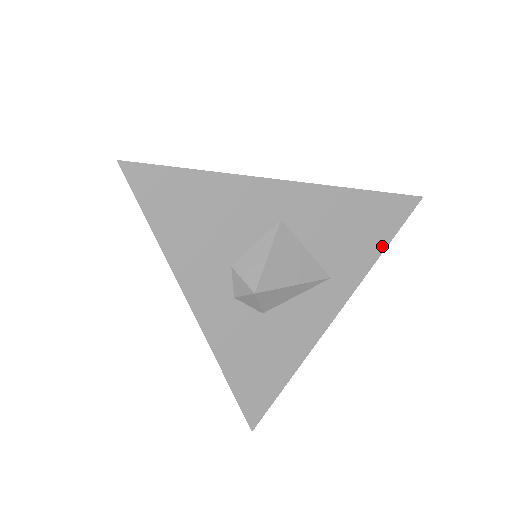
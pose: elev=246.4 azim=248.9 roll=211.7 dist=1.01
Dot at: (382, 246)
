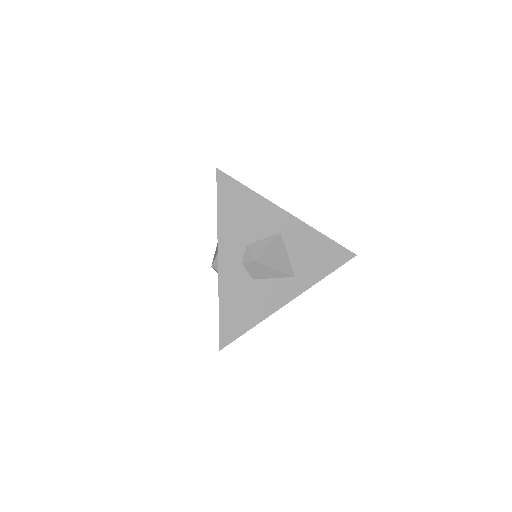
Dot at: (328, 272)
